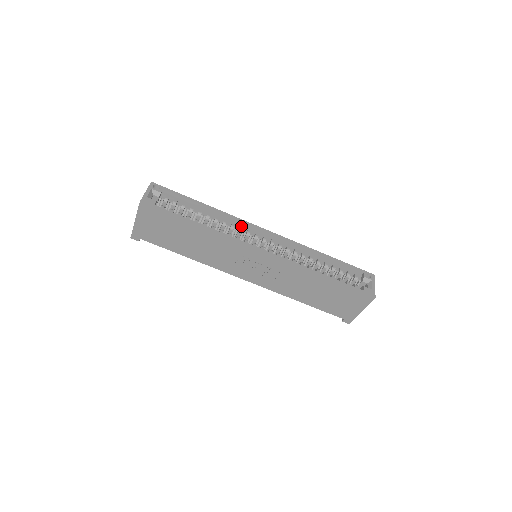
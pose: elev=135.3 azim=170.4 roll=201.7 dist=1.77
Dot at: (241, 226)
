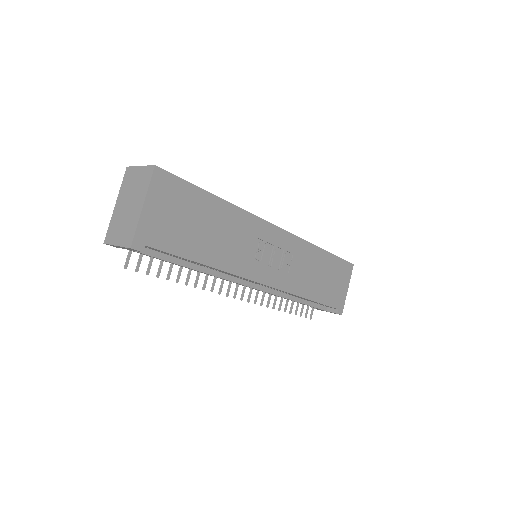
Dot at: occluded
